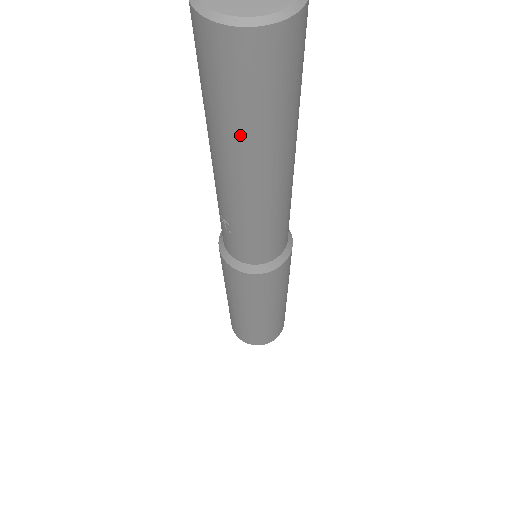
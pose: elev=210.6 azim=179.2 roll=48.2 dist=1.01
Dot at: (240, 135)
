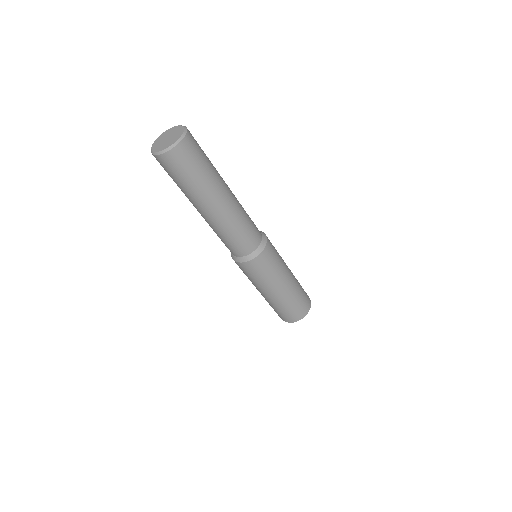
Dot at: occluded
